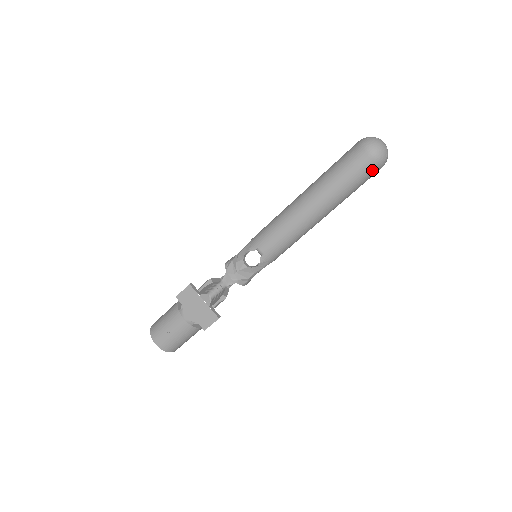
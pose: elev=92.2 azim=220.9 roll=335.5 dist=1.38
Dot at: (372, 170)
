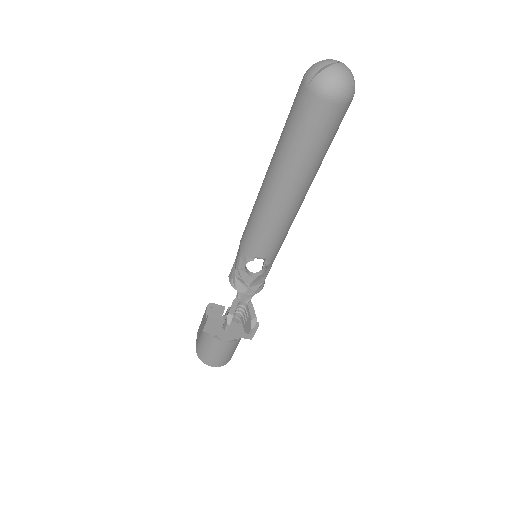
Dot at: (344, 112)
